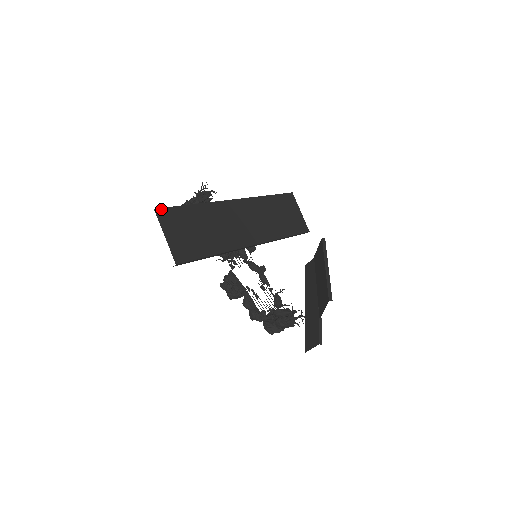
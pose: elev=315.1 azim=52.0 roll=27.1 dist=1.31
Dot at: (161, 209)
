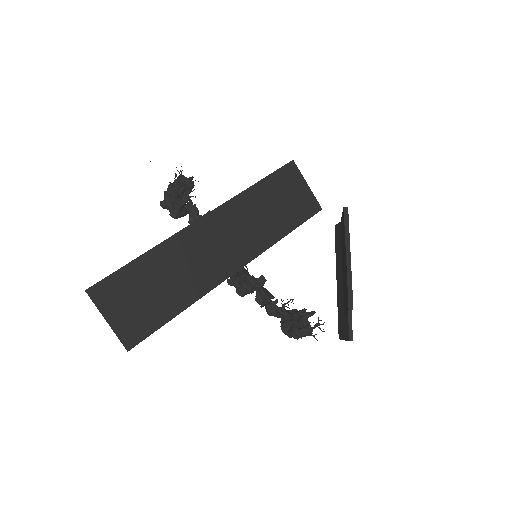
Dot at: (95, 286)
